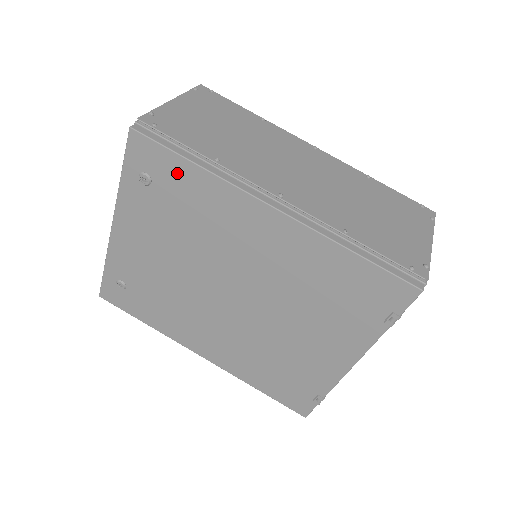
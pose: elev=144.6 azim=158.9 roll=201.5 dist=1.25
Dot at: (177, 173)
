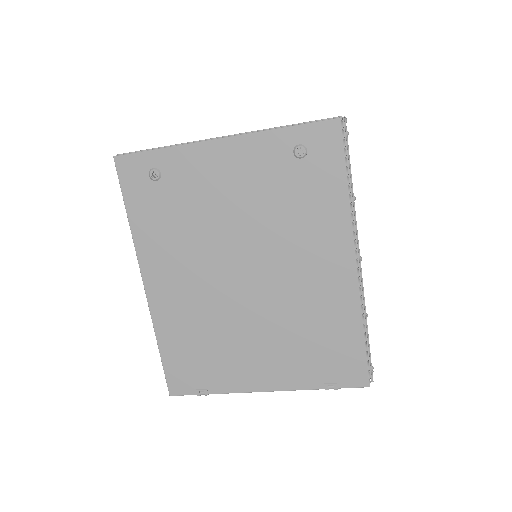
Dot at: (328, 177)
